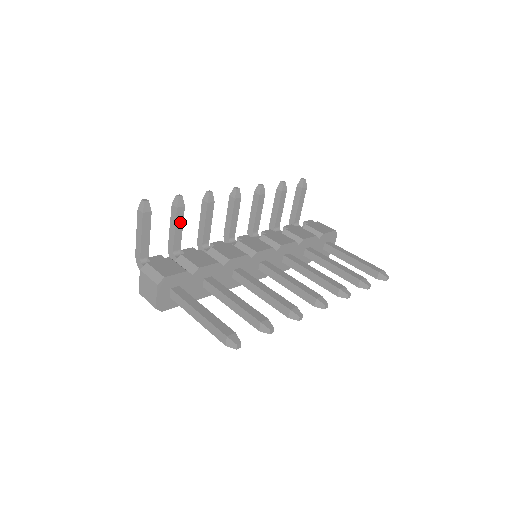
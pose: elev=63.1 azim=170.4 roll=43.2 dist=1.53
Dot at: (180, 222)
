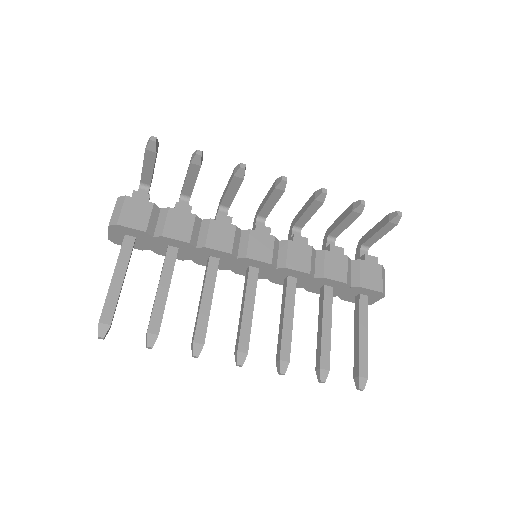
Dot at: (193, 176)
